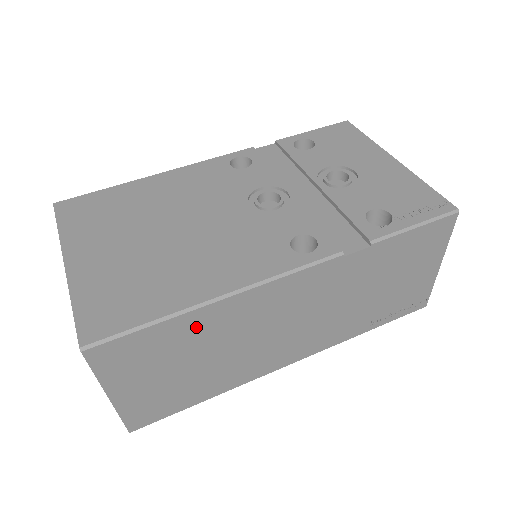
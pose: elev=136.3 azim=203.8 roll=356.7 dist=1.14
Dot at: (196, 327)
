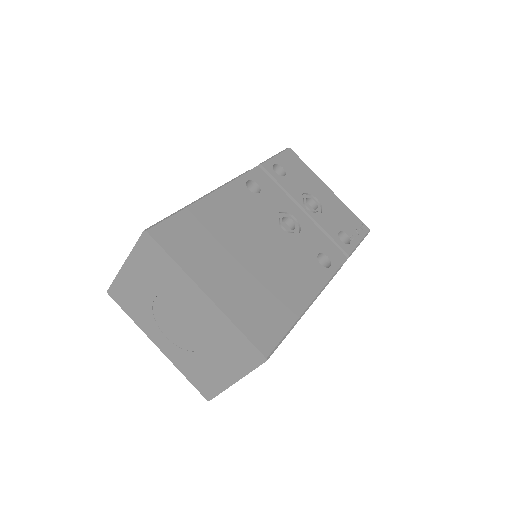
Dot at: occluded
